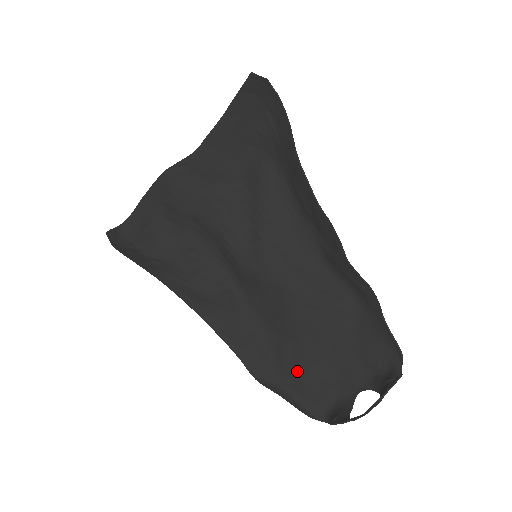
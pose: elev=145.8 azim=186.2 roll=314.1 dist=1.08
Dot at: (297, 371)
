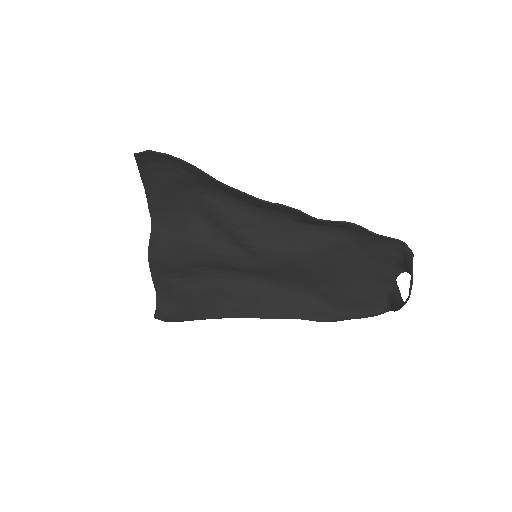
Dot at: (347, 298)
